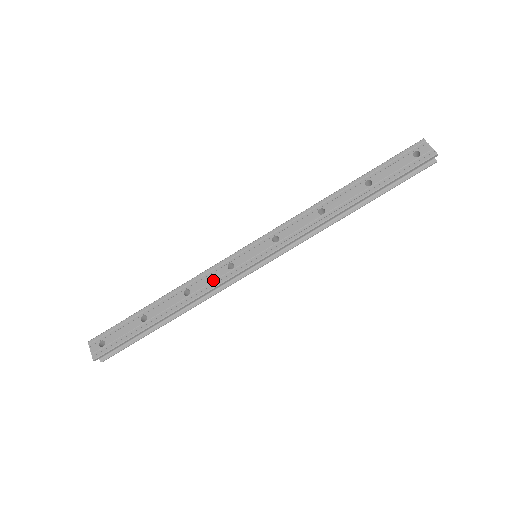
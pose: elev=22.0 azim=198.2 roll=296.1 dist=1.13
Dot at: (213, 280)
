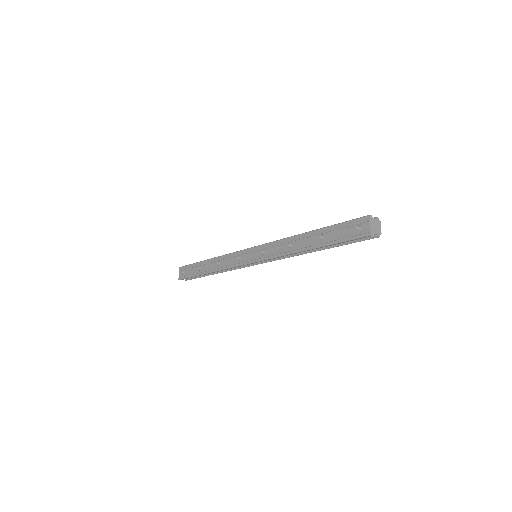
Dot at: (230, 263)
